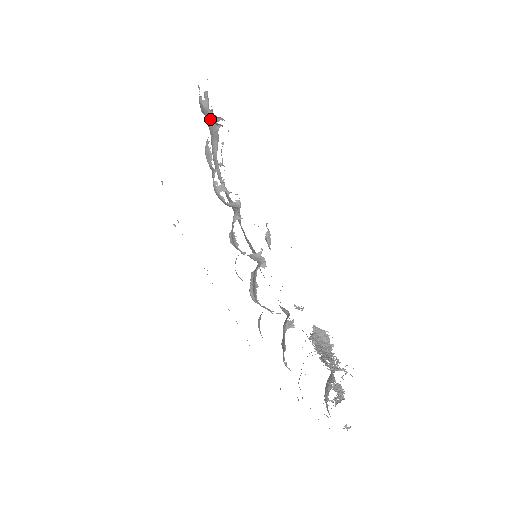
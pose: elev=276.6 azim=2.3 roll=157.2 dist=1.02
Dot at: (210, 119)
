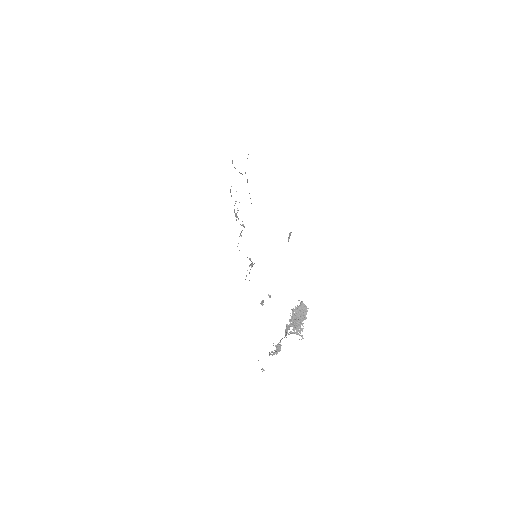
Dot at: occluded
